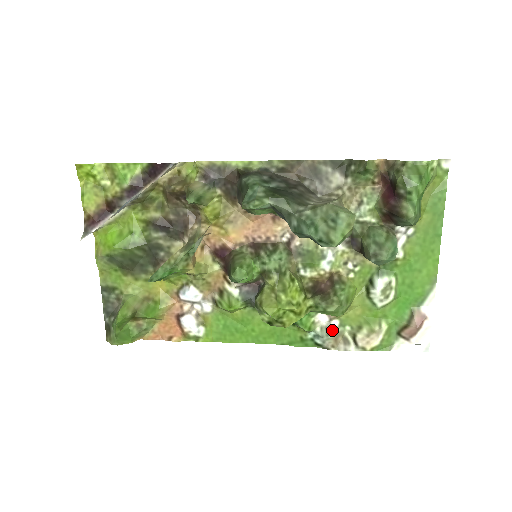
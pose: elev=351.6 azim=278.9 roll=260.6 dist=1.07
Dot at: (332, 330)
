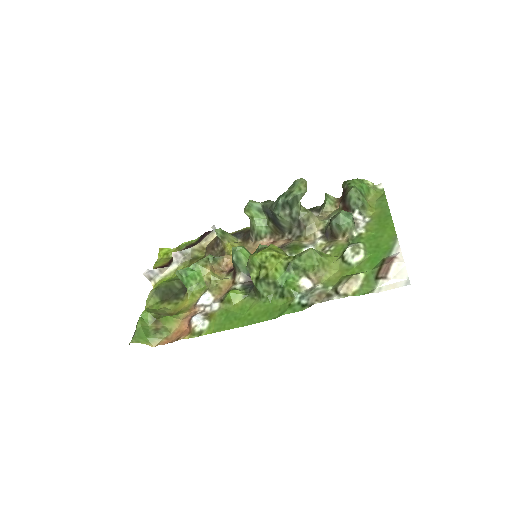
Dot at: (315, 289)
